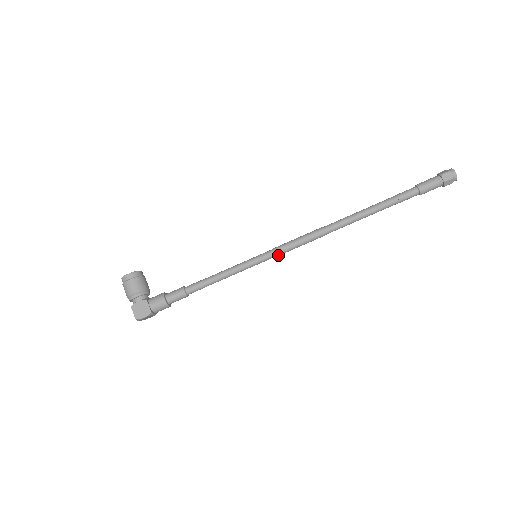
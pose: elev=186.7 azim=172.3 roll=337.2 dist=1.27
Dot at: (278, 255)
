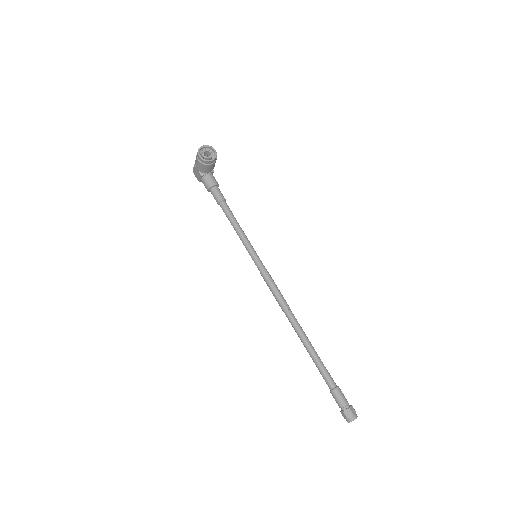
Dot at: (262, 274)
